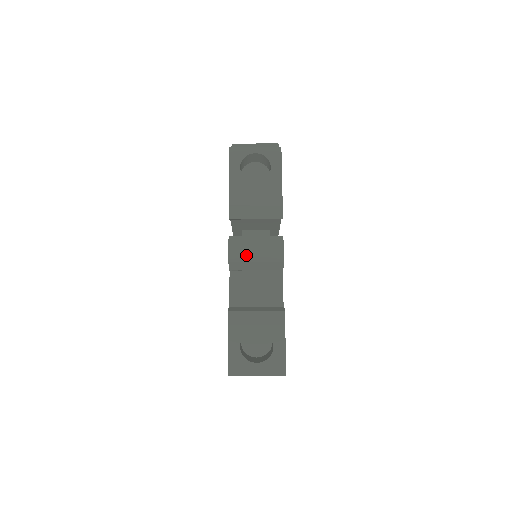
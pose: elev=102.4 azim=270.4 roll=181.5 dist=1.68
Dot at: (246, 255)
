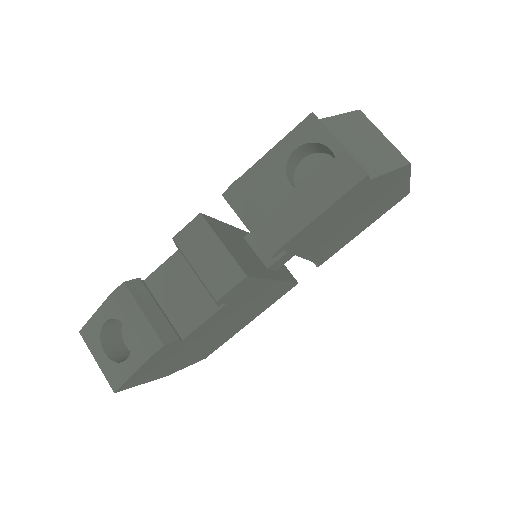
Dot at: (193, 251)
